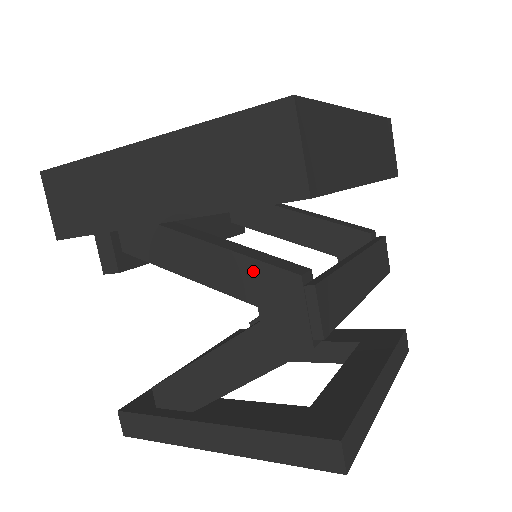
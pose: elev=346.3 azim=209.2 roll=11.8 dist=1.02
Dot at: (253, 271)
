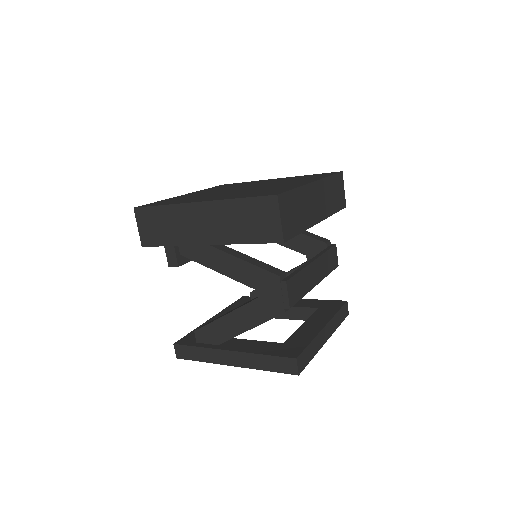
Dot at: (255, 272)
